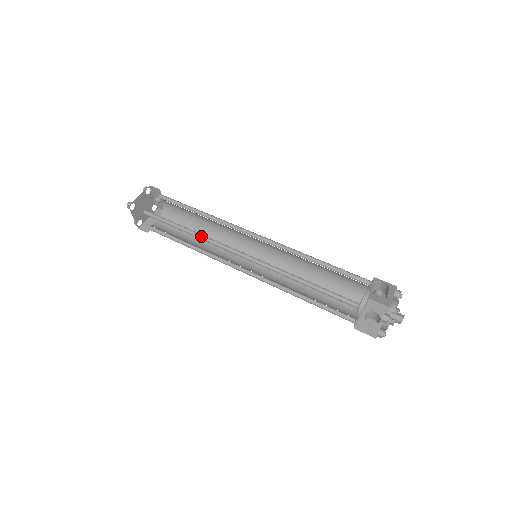
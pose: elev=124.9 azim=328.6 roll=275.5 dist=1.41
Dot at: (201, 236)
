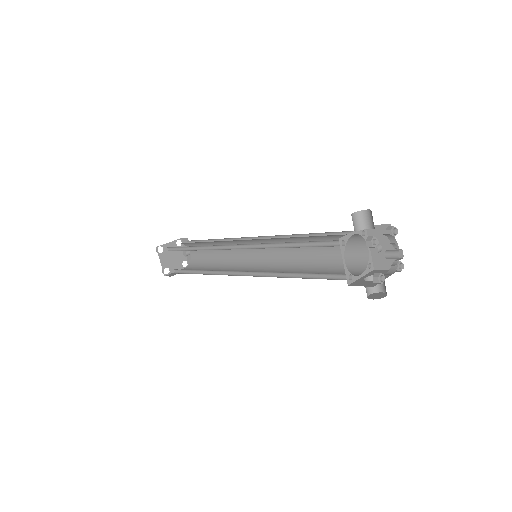
Dot at: (208, 249)
